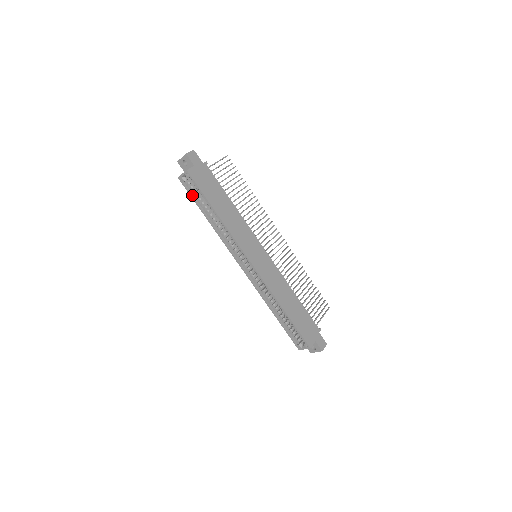
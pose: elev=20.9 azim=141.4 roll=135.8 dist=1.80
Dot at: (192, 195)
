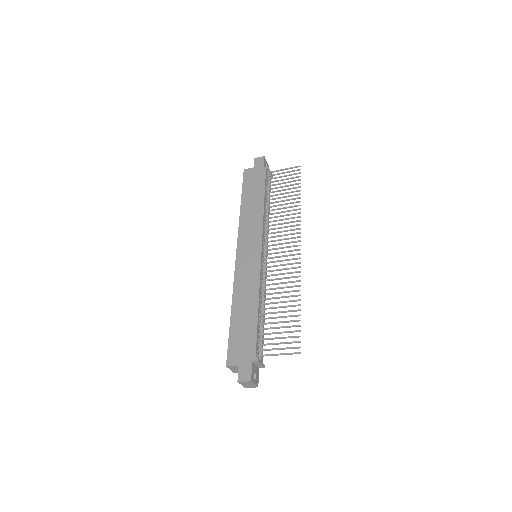
Dot at: occluded
